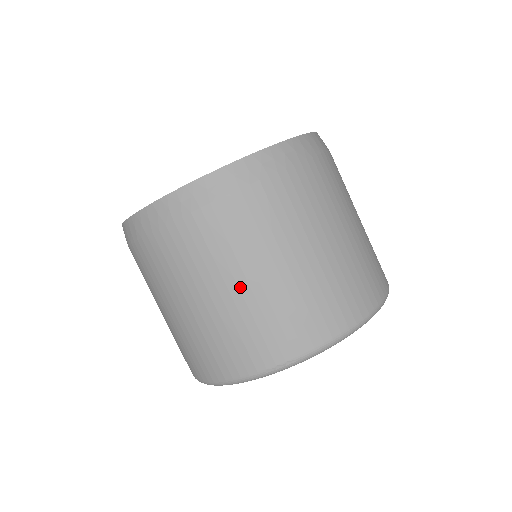
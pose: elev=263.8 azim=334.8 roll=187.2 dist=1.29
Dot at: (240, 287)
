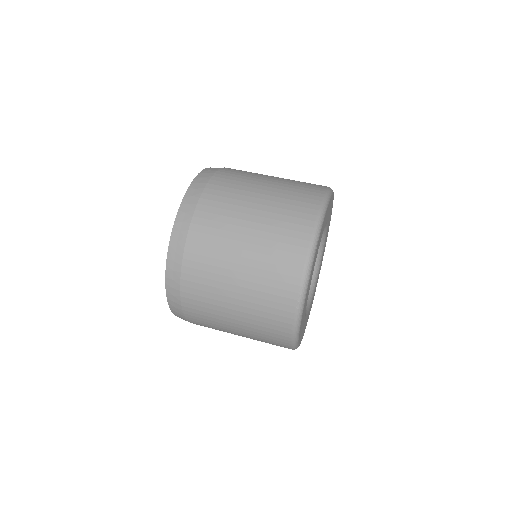
Dot at: (237, 285)
